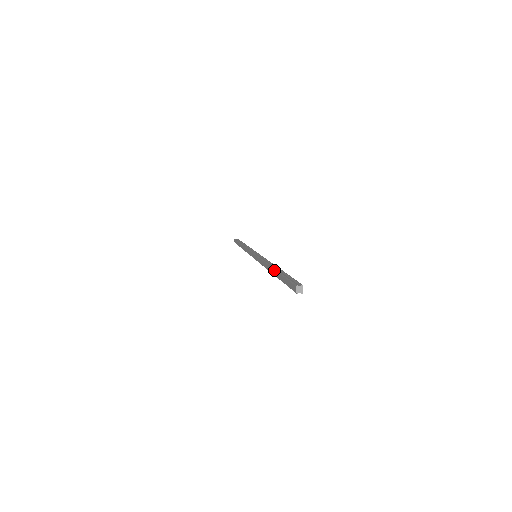
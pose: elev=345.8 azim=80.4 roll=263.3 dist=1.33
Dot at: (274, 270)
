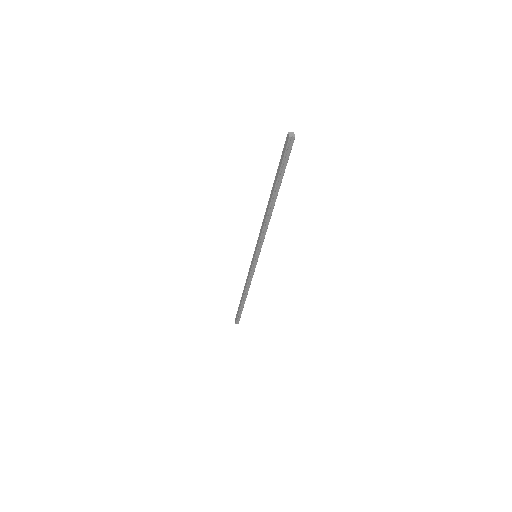
Dot at: (271, 191)
